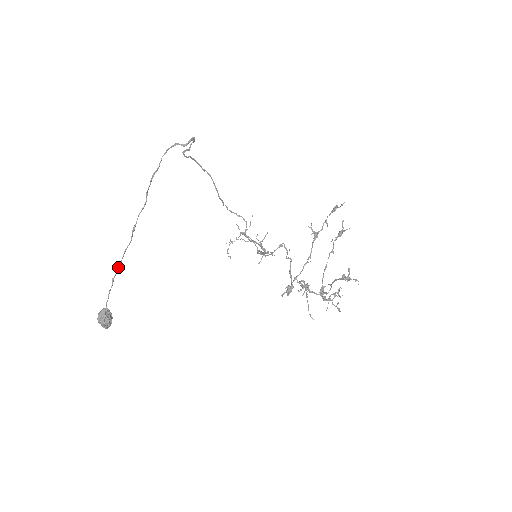
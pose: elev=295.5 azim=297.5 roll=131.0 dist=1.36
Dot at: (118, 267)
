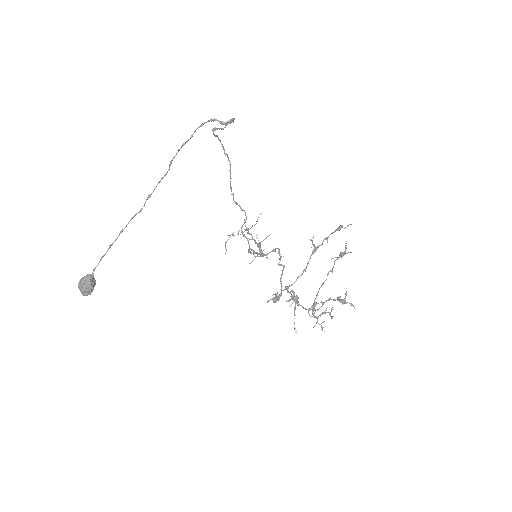
Dot at: (120, 233)
